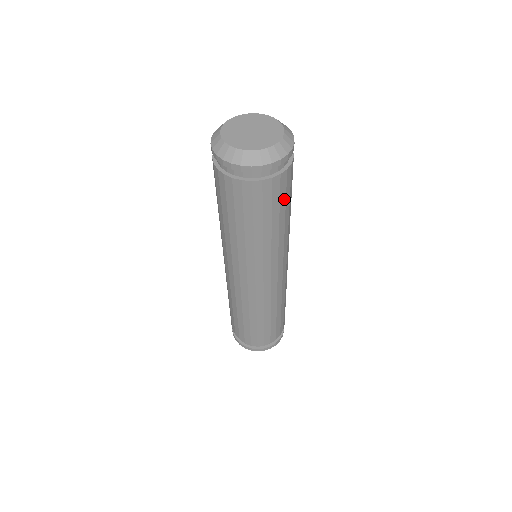
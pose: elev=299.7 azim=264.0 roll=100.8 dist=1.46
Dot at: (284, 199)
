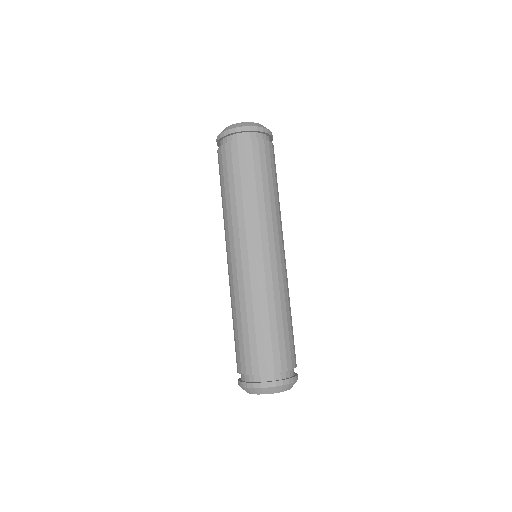
Dot at: (270, 166)
